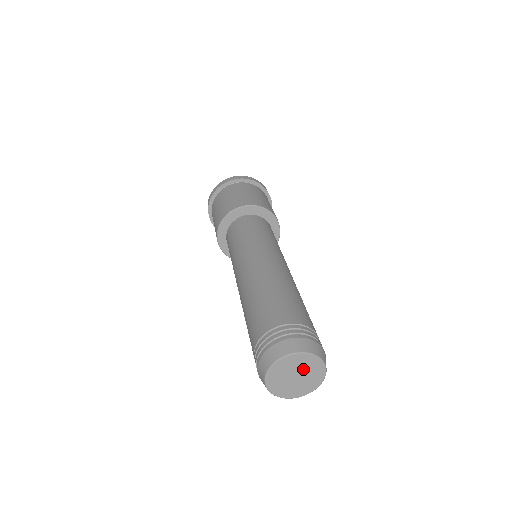
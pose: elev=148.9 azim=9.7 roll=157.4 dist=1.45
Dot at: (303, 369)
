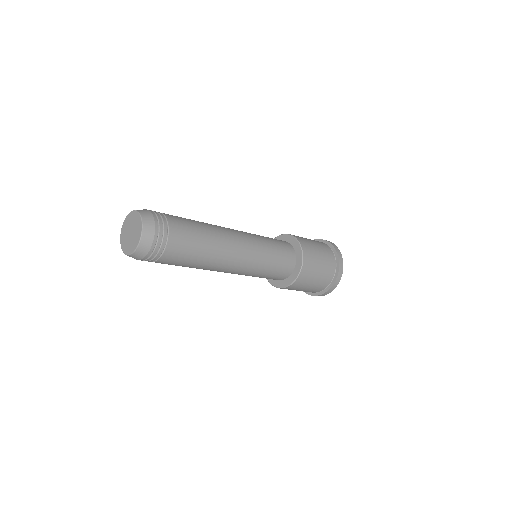
Dot at: (135, 231)
